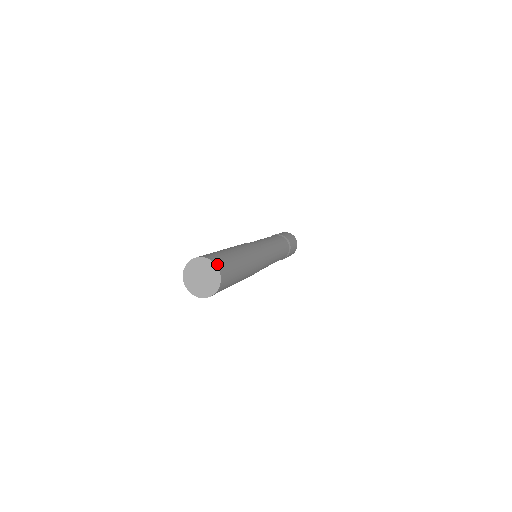
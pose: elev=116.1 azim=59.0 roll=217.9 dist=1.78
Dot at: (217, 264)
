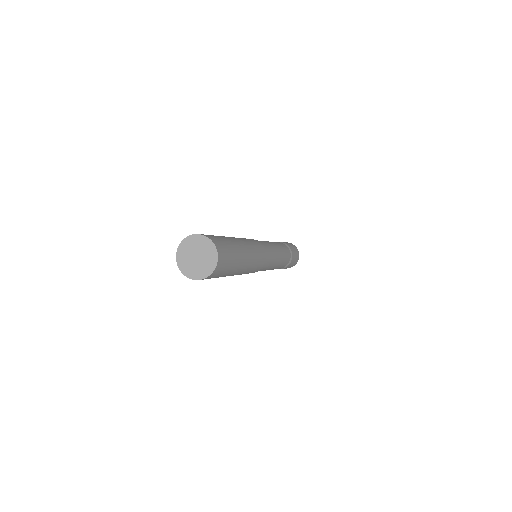
Dot at: (207, 236)
